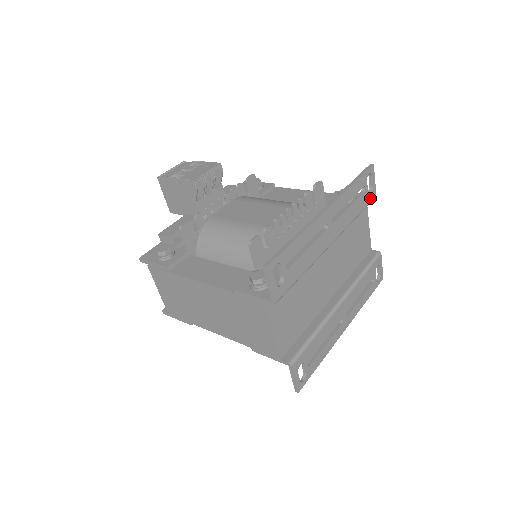
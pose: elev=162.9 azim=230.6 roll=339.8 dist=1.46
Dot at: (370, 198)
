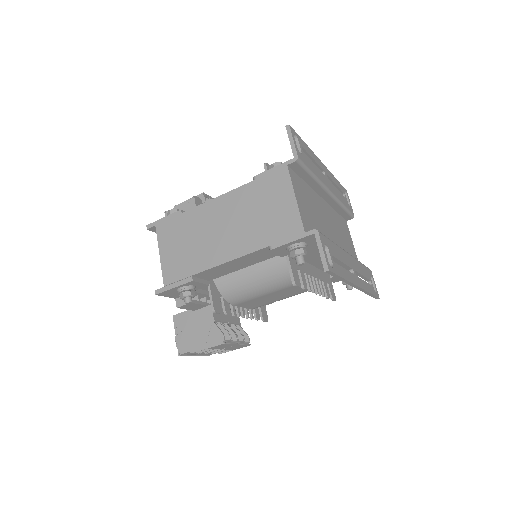
Dot at: (350, 209)
